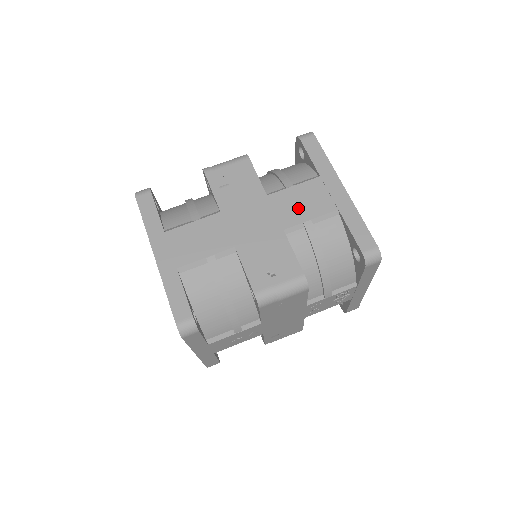
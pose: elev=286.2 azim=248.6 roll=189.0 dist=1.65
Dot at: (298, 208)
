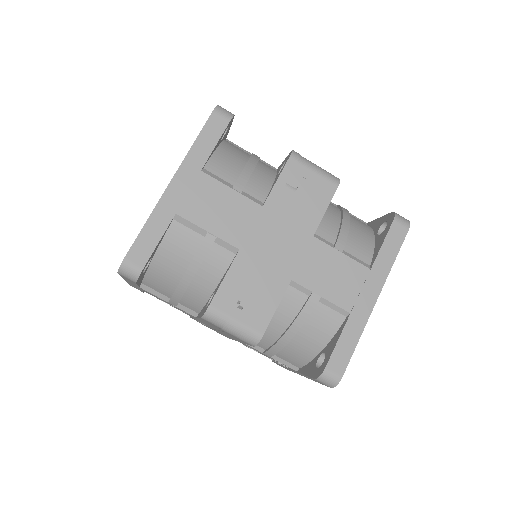
Dot at: (323, 275)
